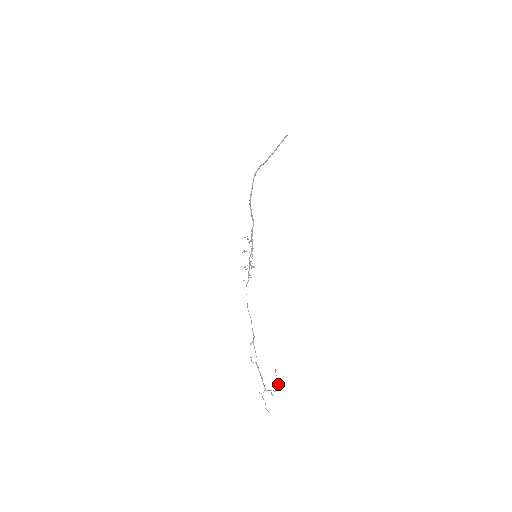
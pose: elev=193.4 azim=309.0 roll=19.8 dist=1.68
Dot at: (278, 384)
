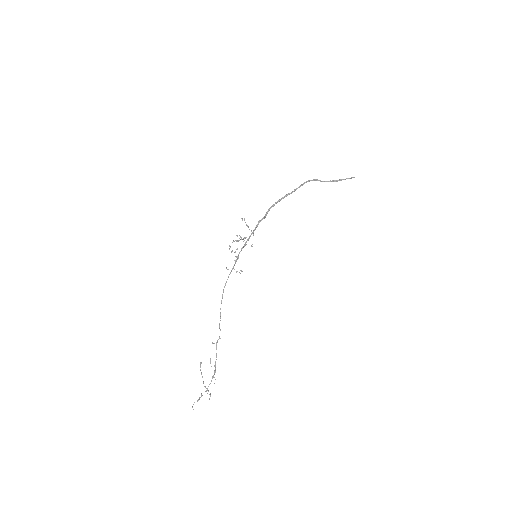
Dot at: occluded
